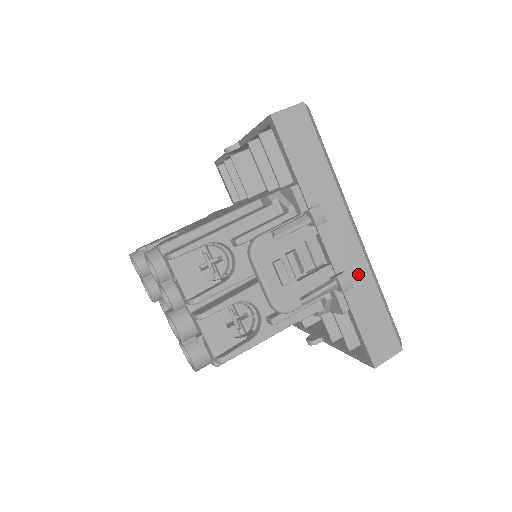
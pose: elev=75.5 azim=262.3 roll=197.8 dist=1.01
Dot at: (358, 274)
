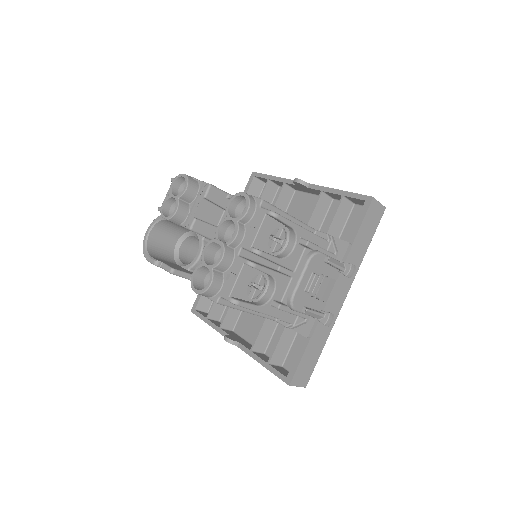
Dot at: occluded
